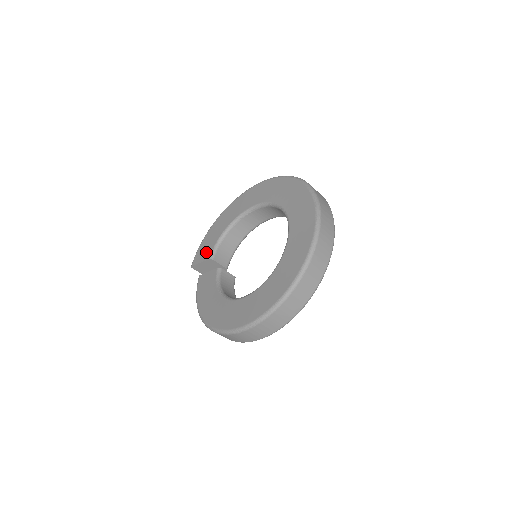
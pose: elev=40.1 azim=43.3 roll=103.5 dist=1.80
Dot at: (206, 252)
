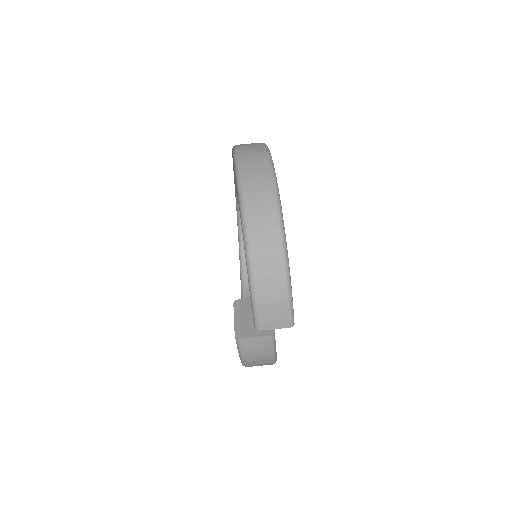
Dot at: occluded
